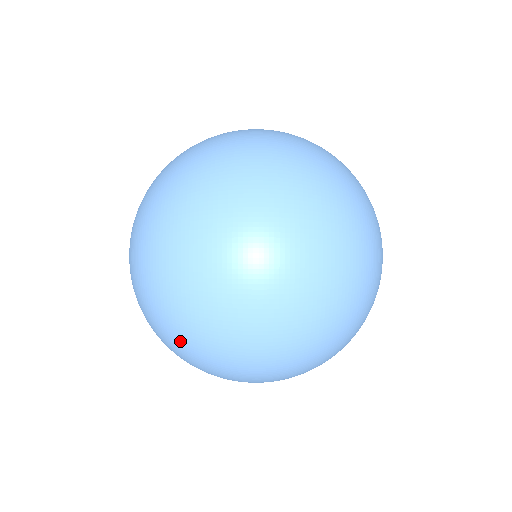
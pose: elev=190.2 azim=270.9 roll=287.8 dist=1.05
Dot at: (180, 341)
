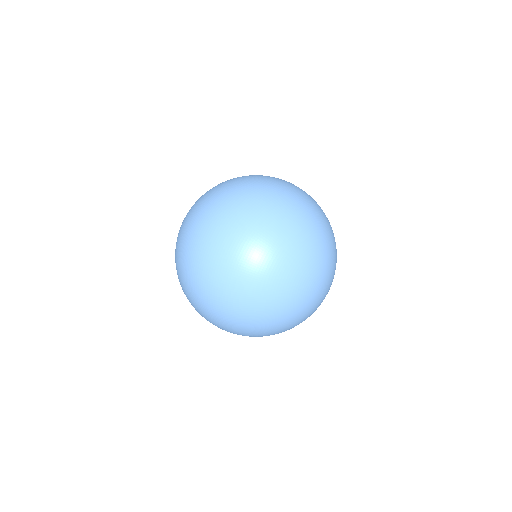
Dot at: occluded
